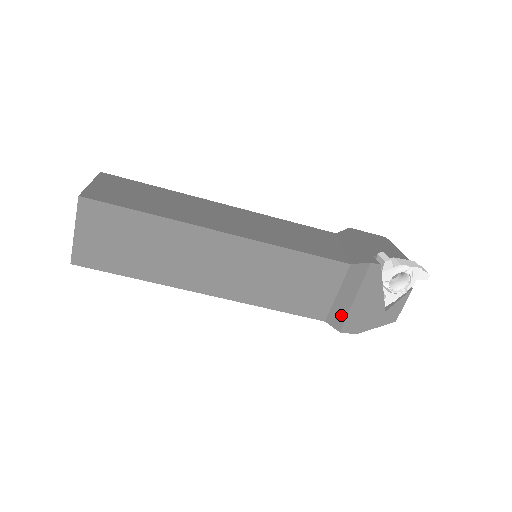
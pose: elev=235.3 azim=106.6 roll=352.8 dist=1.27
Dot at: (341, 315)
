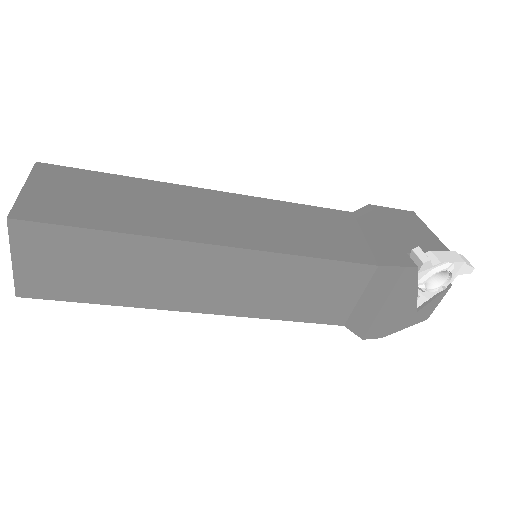
Dot at: (364, 321)
